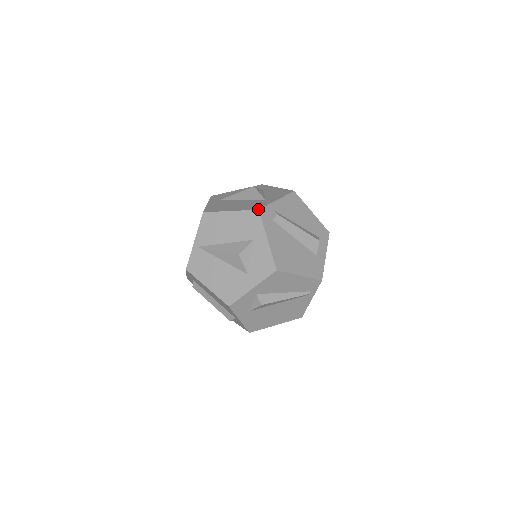
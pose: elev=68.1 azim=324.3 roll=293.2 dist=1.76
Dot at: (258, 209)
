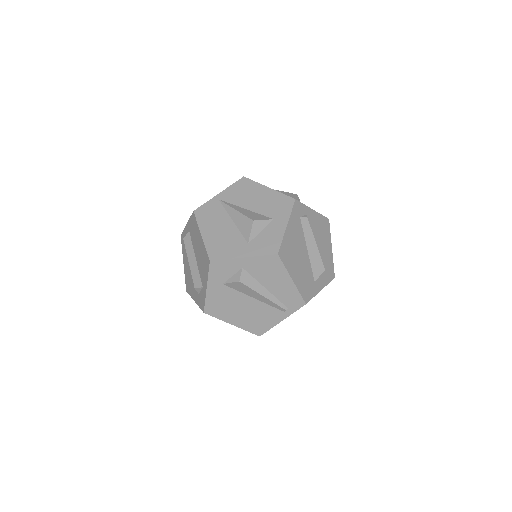
Dot at: occluded
